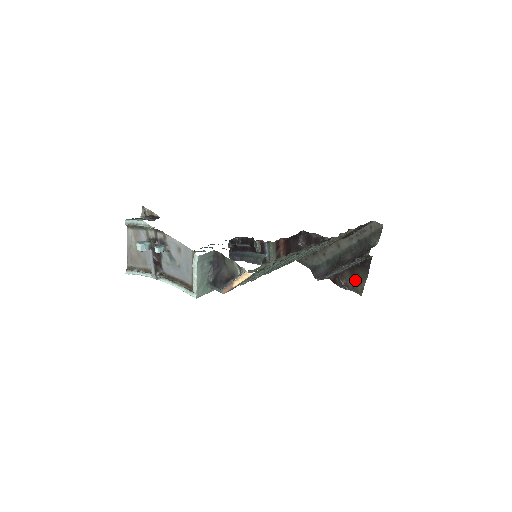
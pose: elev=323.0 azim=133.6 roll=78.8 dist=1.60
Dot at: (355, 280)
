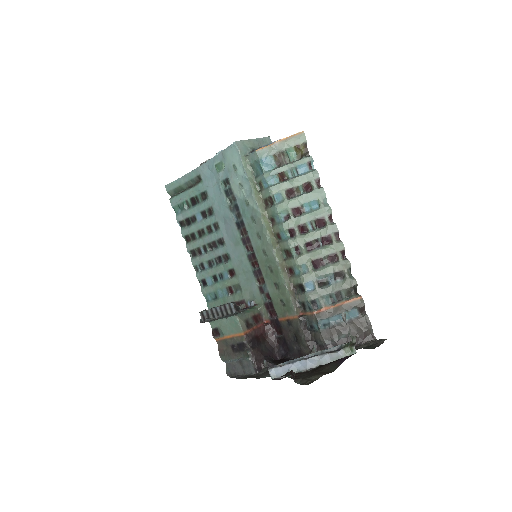
Dot at: (312, 374)
